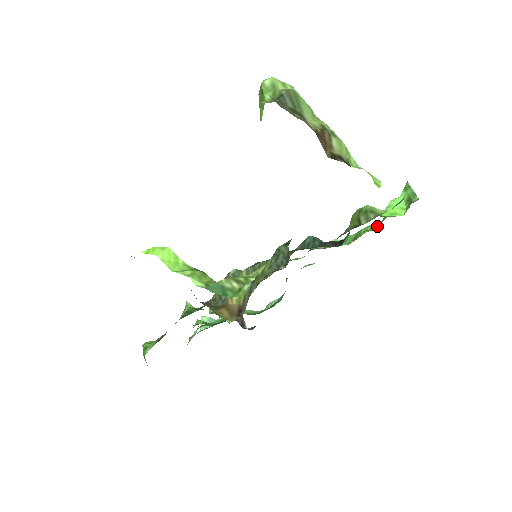
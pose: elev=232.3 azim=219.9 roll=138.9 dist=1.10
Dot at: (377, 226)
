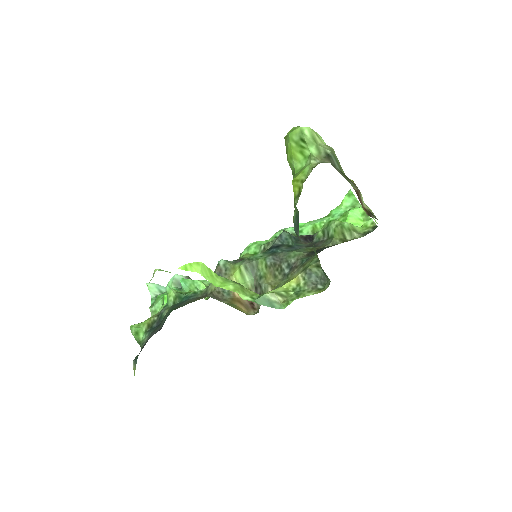
Dot at: occluded
